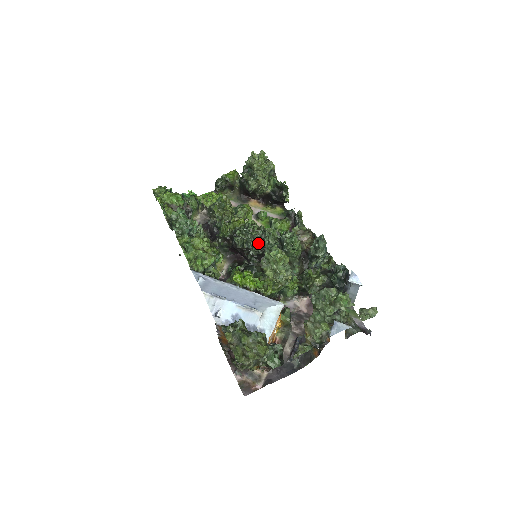
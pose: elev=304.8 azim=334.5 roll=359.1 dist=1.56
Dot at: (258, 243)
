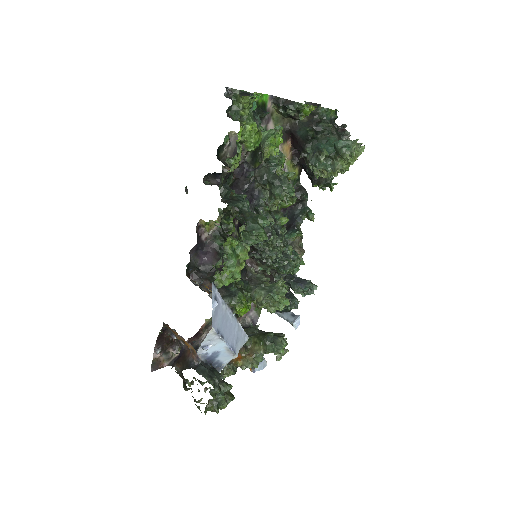
Dot at: occluded
